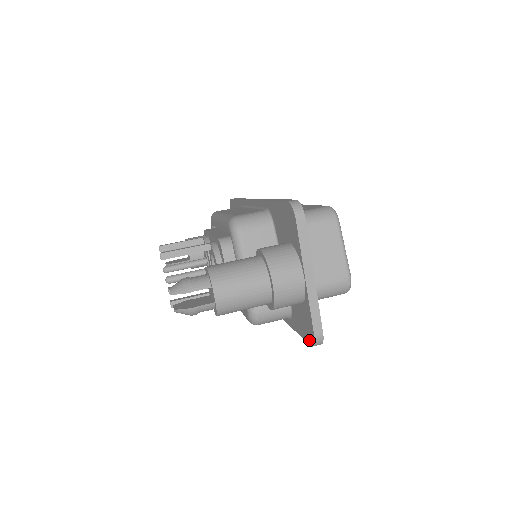
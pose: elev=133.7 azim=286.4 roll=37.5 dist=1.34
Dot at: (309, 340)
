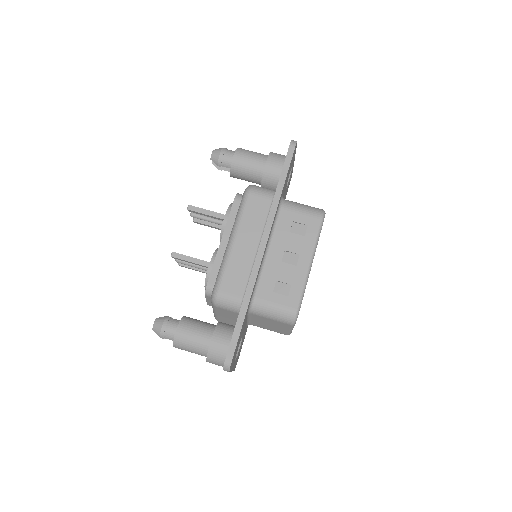
Dot at: occluded
